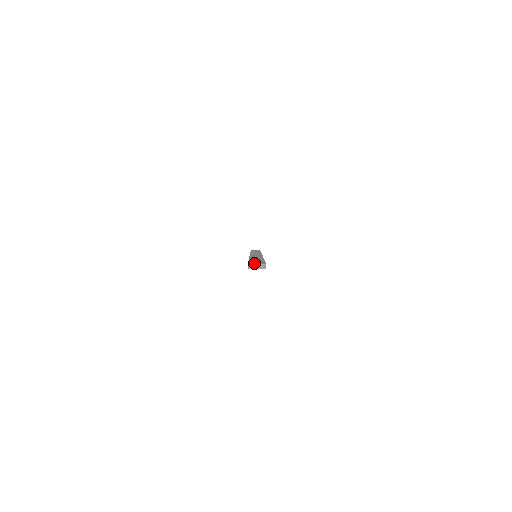
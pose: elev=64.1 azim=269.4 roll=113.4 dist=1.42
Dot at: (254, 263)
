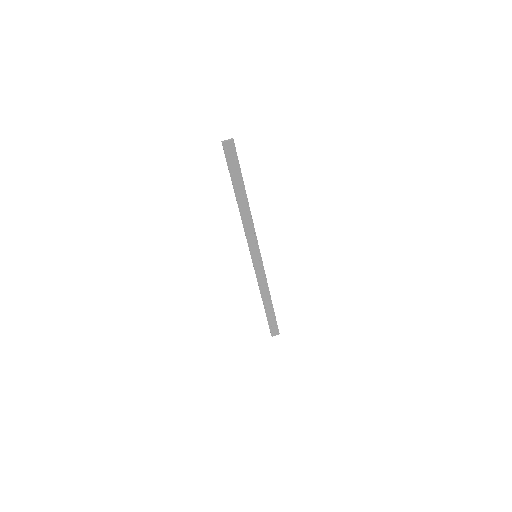
Dot at: (227, 147)
